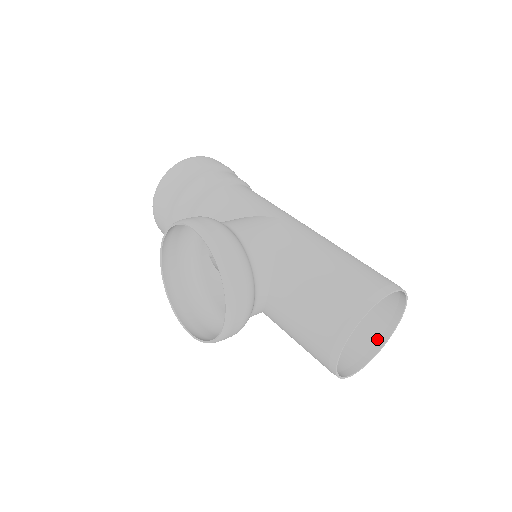
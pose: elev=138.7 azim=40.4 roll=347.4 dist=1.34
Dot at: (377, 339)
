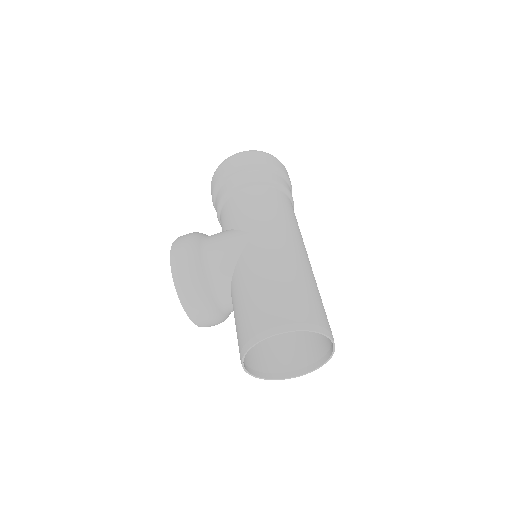
Dot at: (326, 352)
